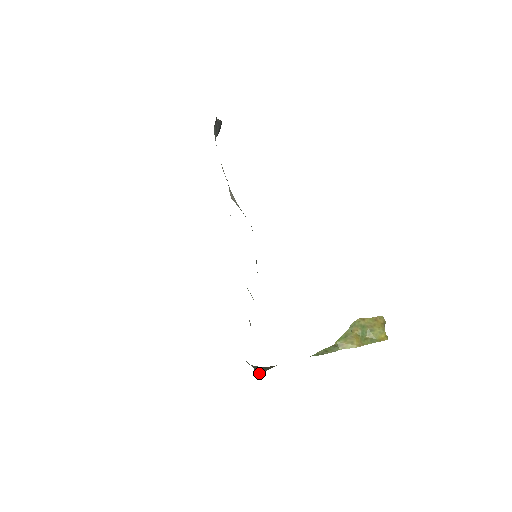
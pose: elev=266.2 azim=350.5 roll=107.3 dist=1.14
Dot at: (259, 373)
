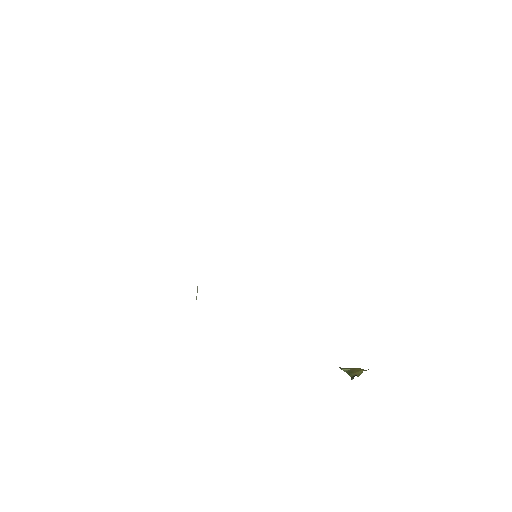
Dot at: occluded
